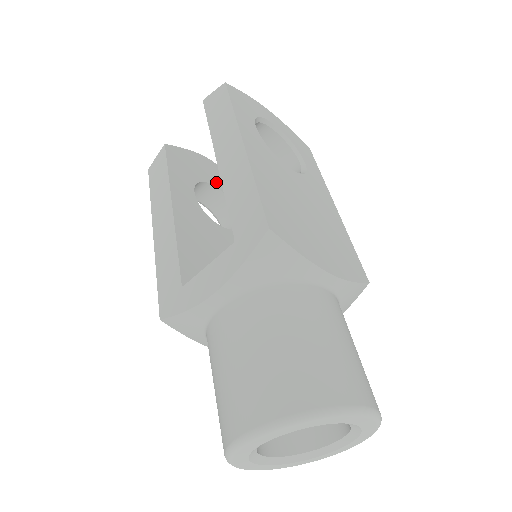
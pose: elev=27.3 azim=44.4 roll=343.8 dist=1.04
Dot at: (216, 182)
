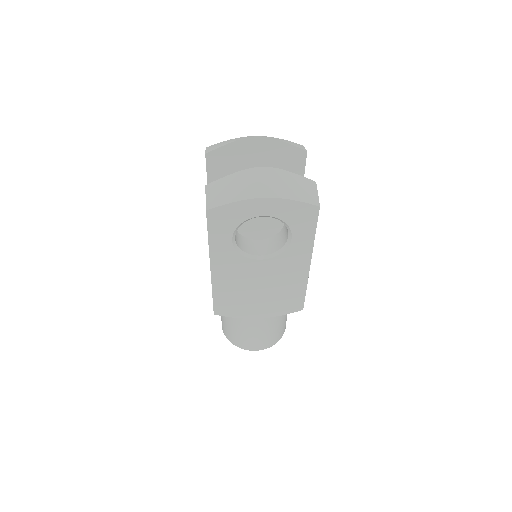
Dot at: (260, 164)
